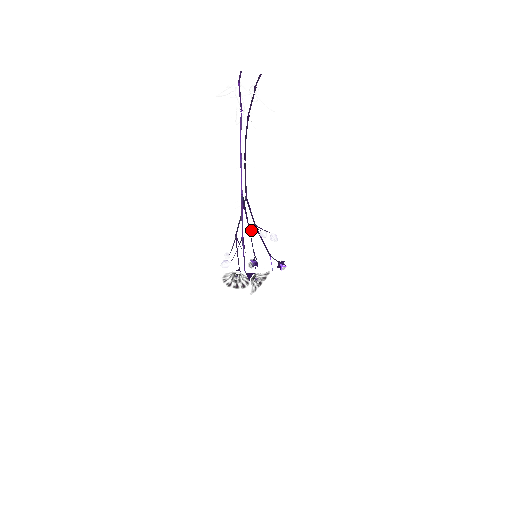
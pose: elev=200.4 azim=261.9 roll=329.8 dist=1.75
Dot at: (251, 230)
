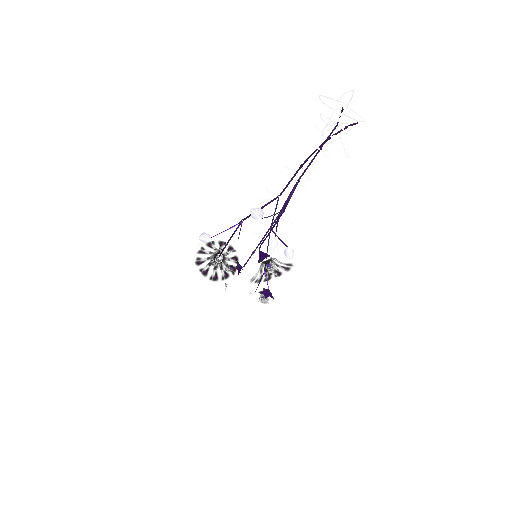
Dot at: (261, 230)
